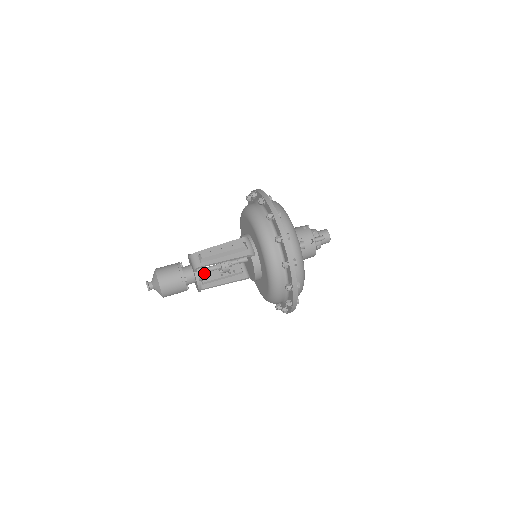
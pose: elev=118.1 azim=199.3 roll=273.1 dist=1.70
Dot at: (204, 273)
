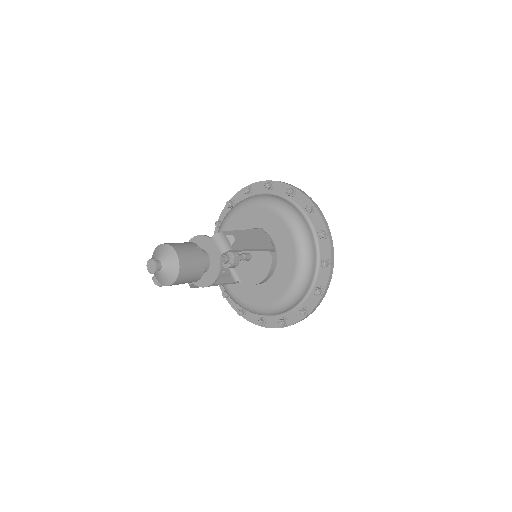
Dot at: occluded
